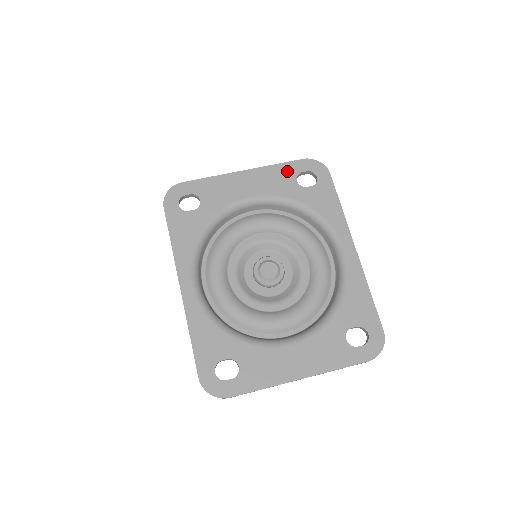
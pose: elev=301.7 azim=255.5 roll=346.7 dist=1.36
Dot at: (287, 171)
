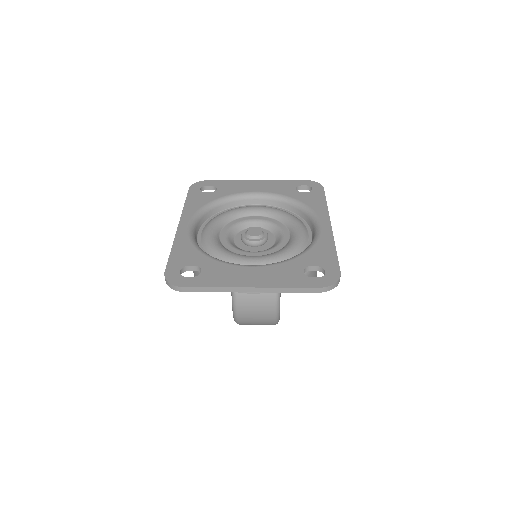
Dot at: (290, 184)
